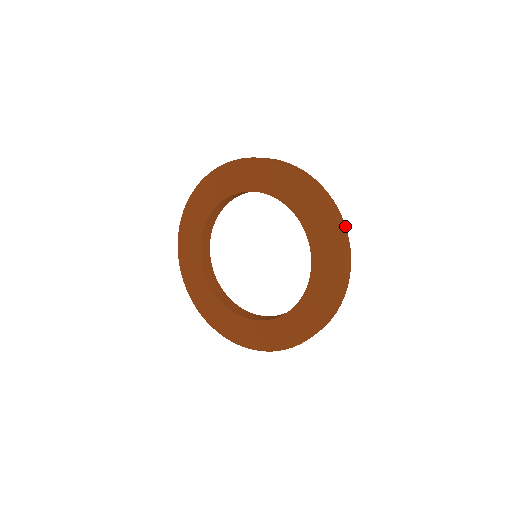
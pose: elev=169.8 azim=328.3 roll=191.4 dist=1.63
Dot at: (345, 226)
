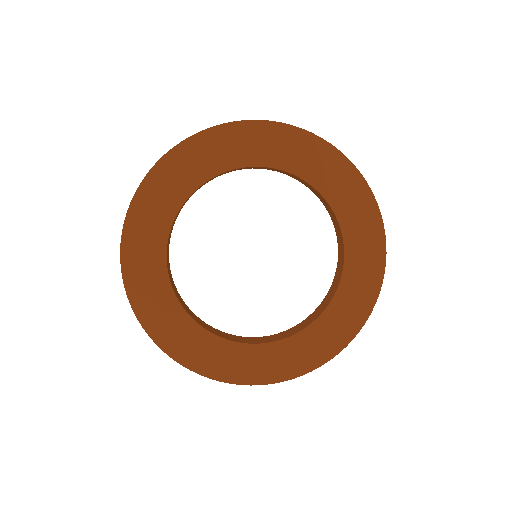
Dot at: occluded
